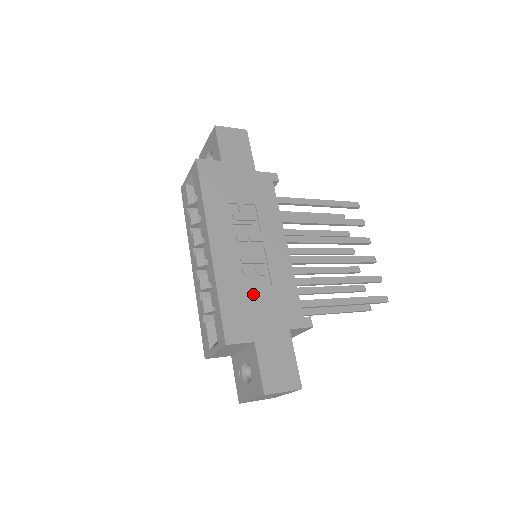
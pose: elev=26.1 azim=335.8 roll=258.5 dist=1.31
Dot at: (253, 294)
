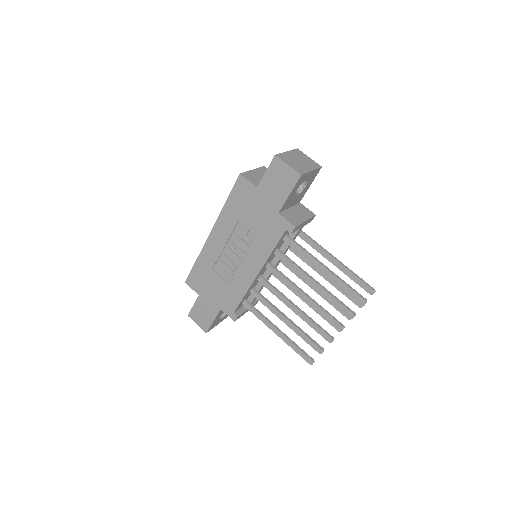
Dot at: (214, 277)
